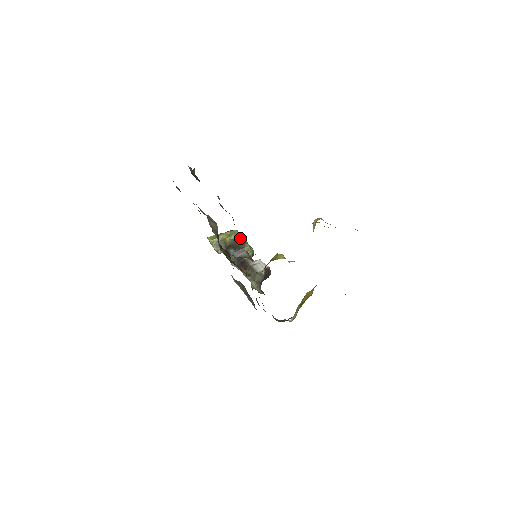
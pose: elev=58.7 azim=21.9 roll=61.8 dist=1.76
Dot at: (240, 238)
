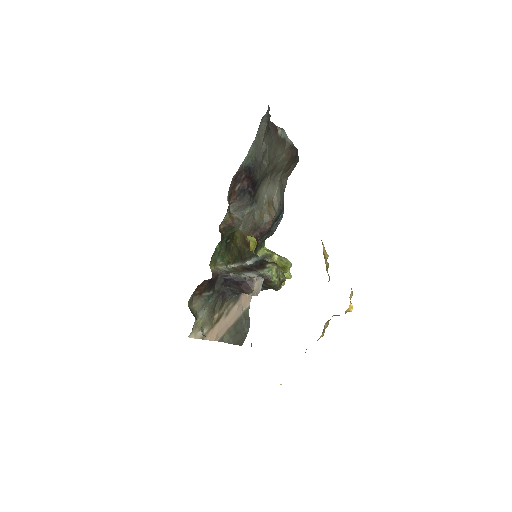
Dot at: (285, 270)
